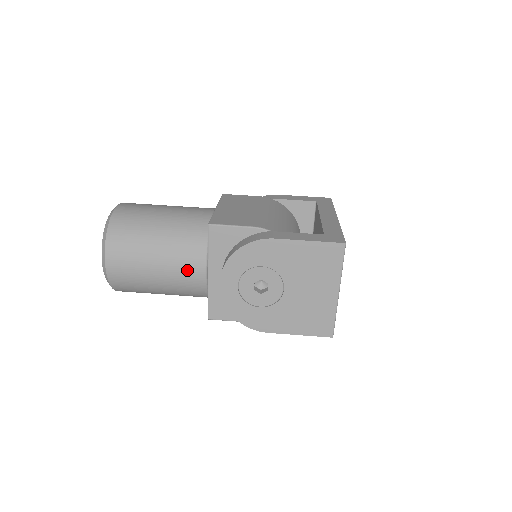
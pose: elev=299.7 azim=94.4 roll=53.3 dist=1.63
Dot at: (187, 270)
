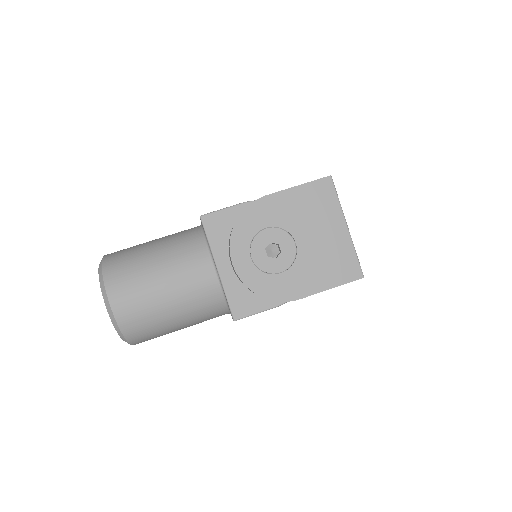
Dot at: (195, 275)
